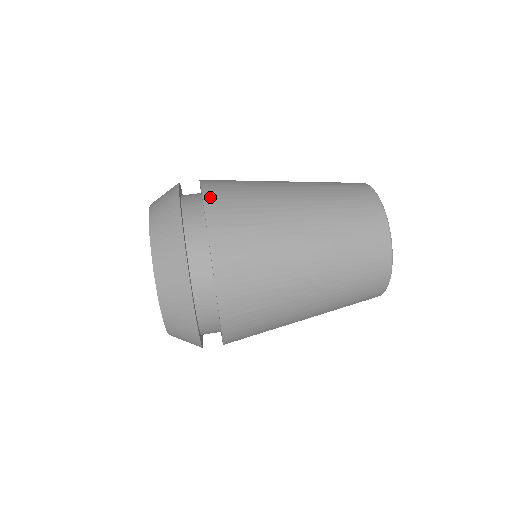
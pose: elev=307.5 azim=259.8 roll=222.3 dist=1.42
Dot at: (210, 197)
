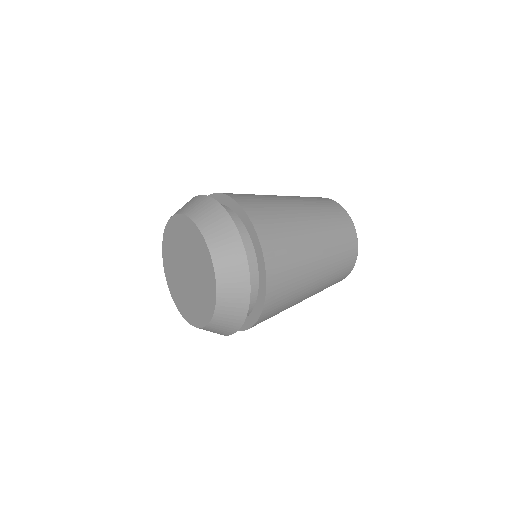
Dot at: (243, 203)
